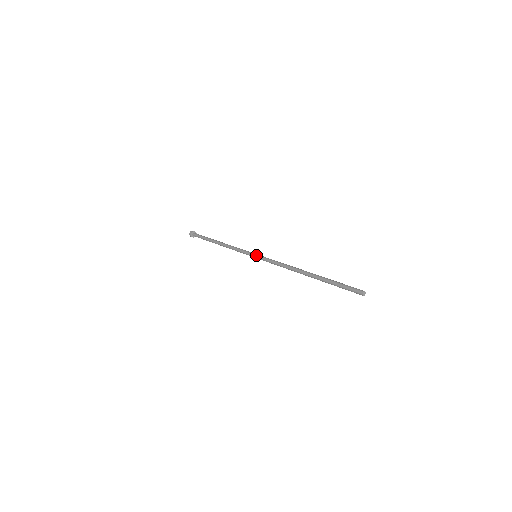
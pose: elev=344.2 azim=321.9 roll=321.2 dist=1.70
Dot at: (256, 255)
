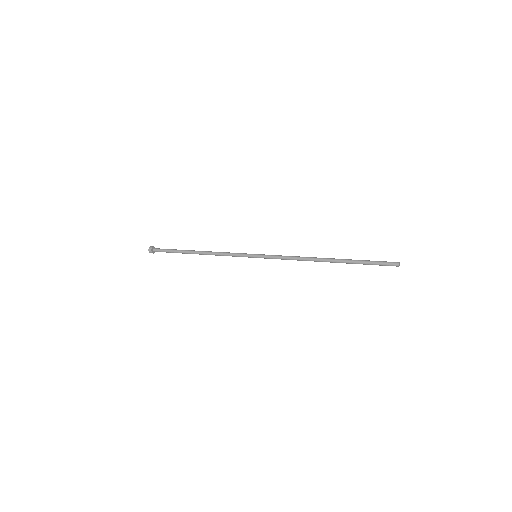
Dot at: (257, 256)
